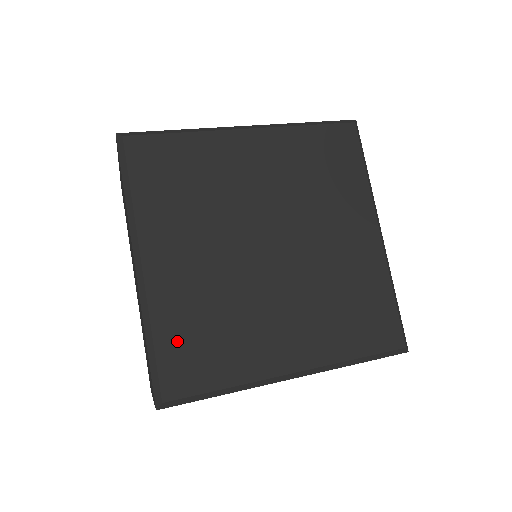
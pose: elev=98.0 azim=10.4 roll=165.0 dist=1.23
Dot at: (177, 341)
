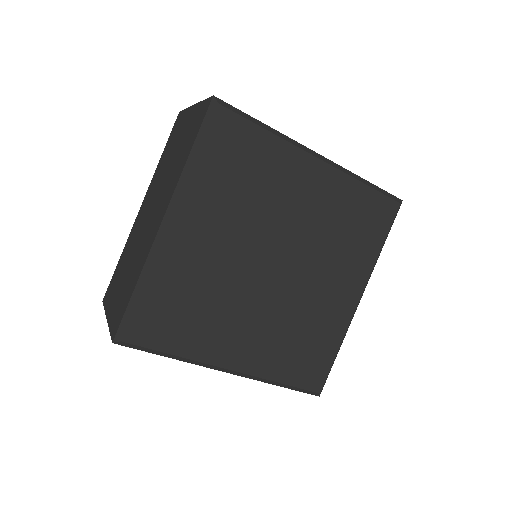
Dot at: (293, 368)
